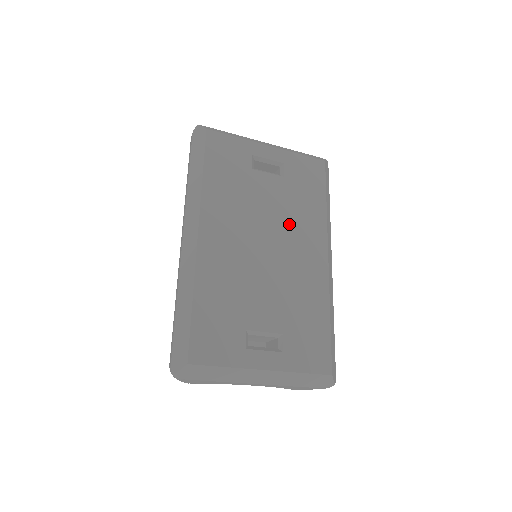
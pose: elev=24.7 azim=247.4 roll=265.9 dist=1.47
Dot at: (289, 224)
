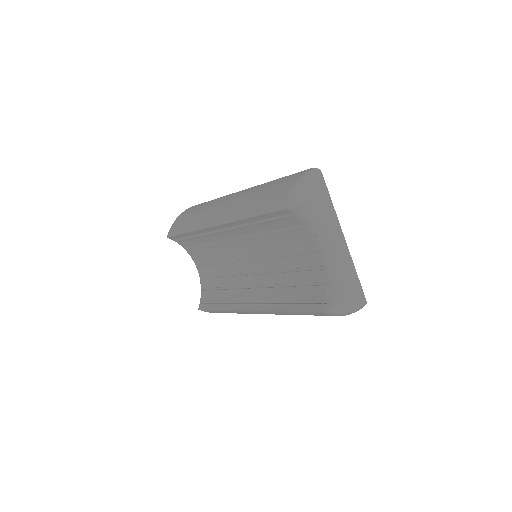
Dot at: occluded
